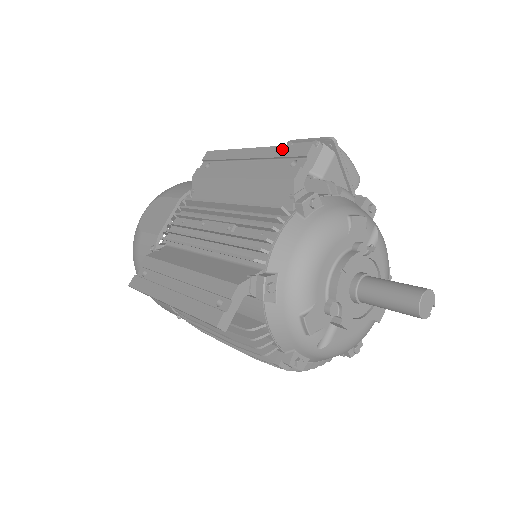
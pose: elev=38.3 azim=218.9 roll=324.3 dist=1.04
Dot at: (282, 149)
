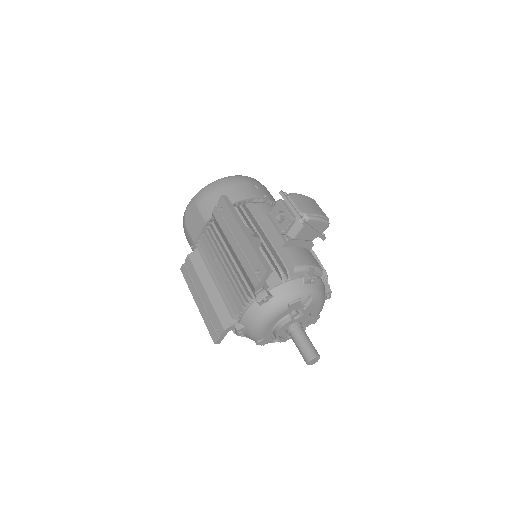
Dot at: (254, 255)
